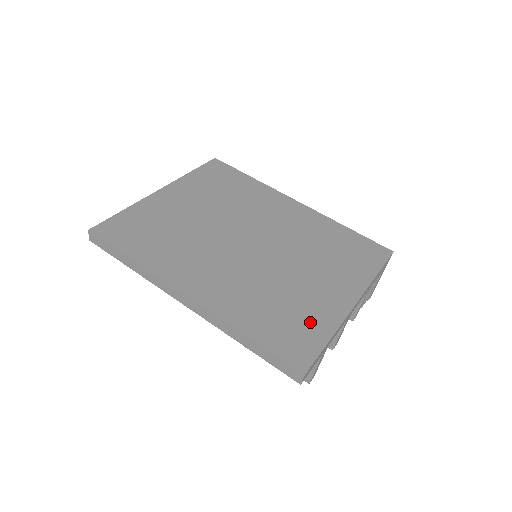
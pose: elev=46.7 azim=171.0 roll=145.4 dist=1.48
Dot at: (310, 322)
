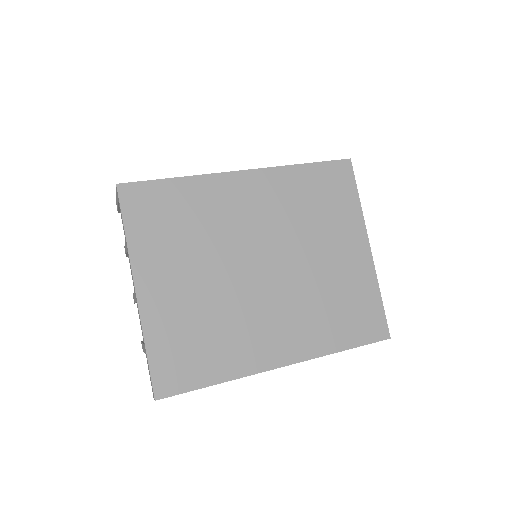
Dot at: (362, 296)
